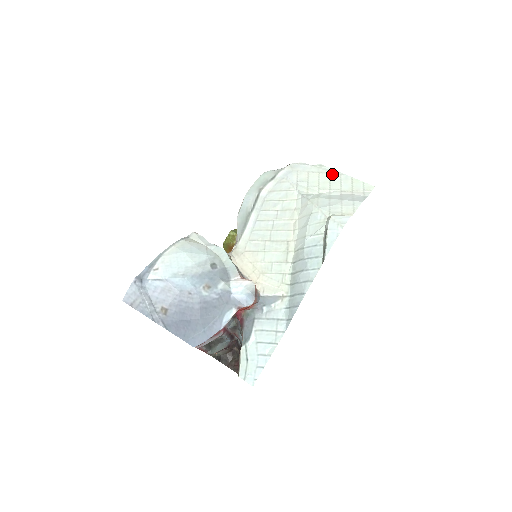
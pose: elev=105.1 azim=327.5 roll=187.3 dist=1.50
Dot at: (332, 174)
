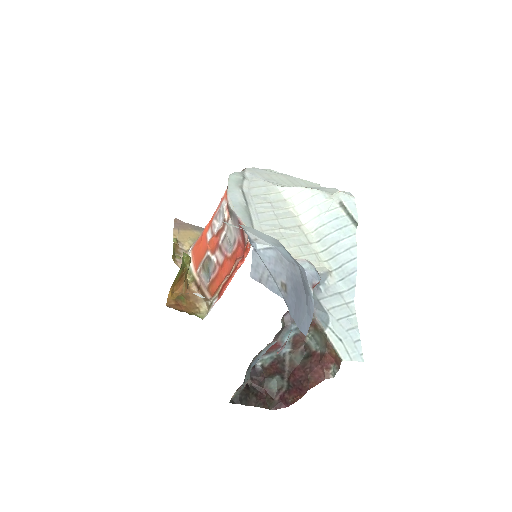
Dot at: (285, 176)
